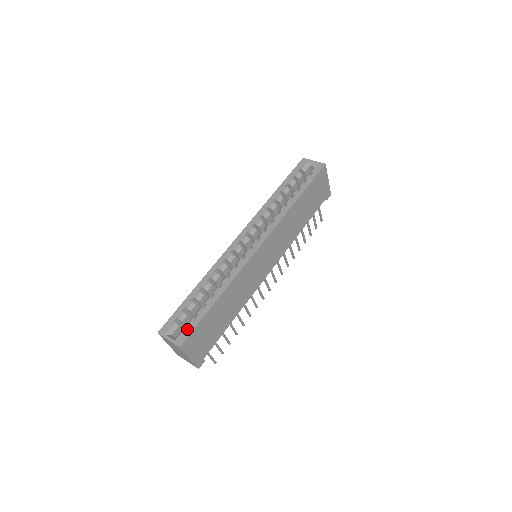
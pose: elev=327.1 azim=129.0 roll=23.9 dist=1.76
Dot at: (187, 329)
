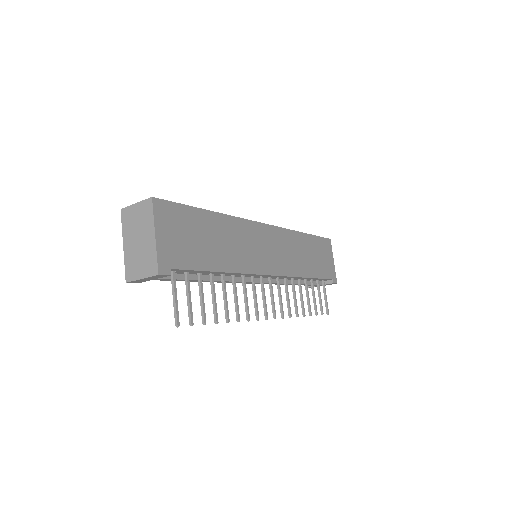
Dot at: occluded
